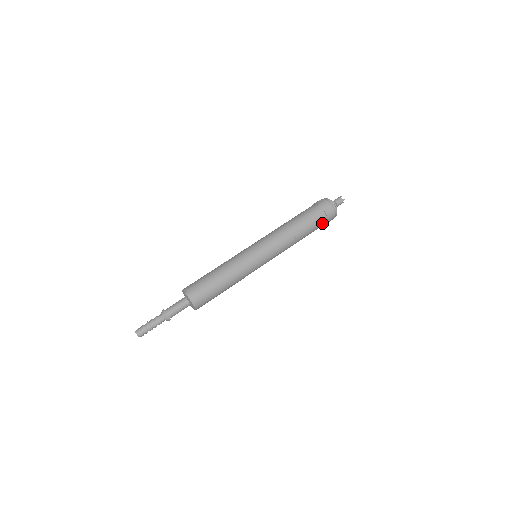
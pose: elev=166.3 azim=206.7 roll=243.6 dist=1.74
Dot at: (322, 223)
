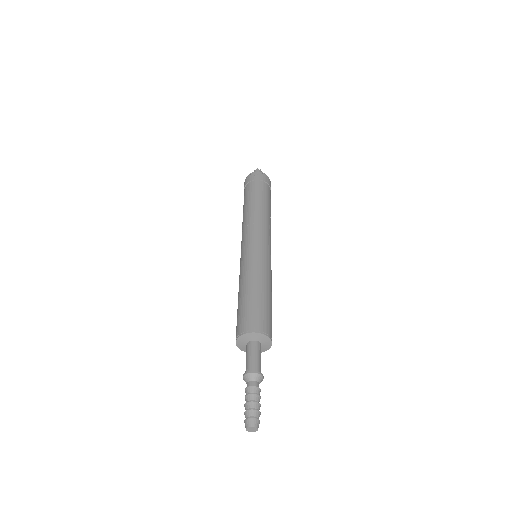
Dot at: occluded
